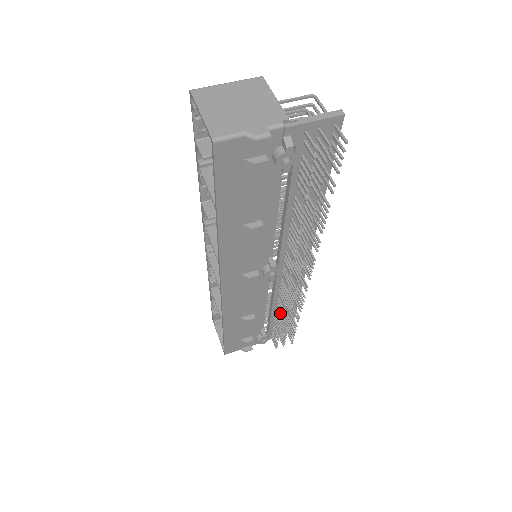
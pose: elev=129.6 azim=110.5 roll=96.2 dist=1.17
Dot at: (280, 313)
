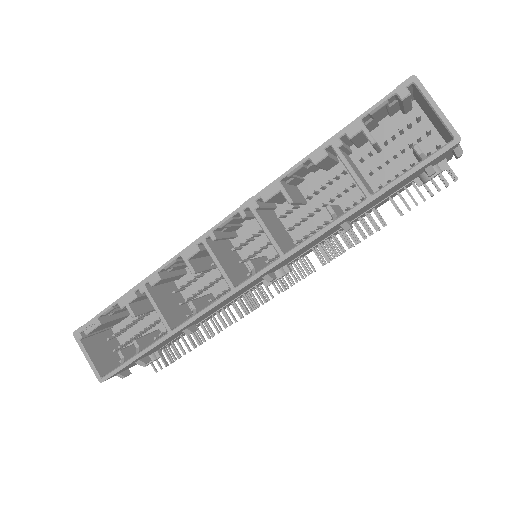
Dot at: (218, 325)
